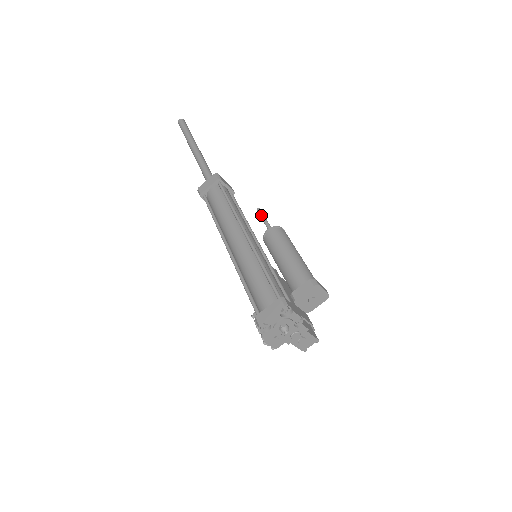
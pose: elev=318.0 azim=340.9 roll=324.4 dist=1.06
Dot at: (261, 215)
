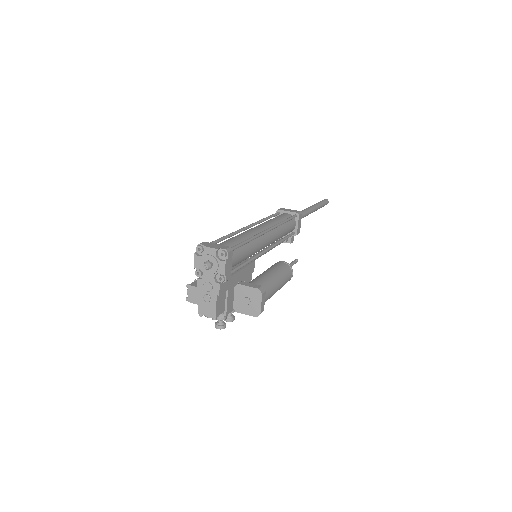
Dot at: (293, 261)
